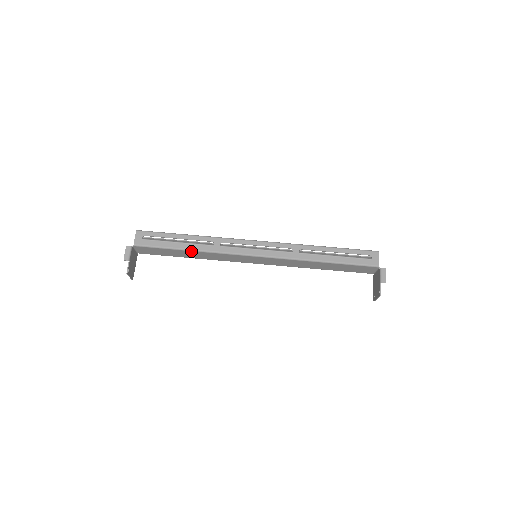
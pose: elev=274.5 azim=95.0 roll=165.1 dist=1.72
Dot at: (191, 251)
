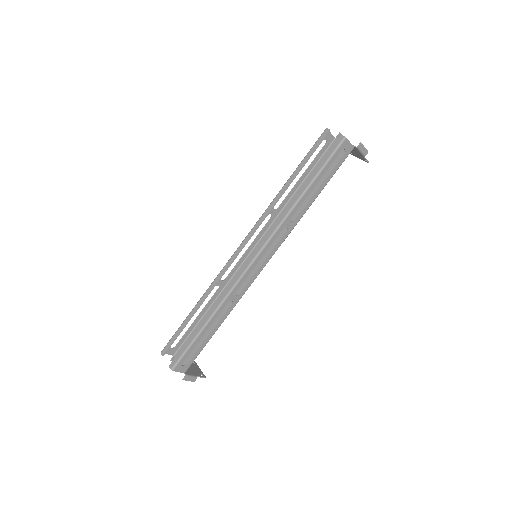
Dot at: (222, 322)
